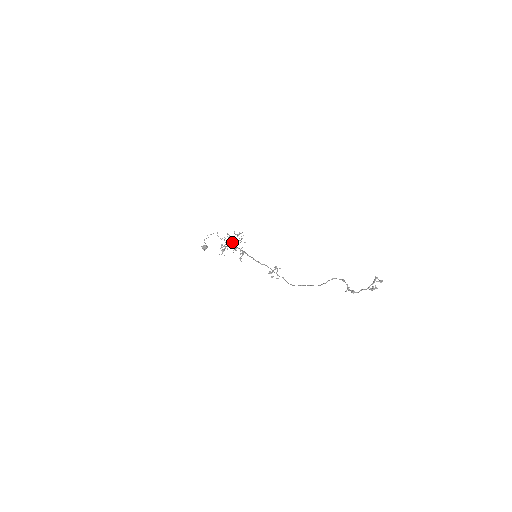
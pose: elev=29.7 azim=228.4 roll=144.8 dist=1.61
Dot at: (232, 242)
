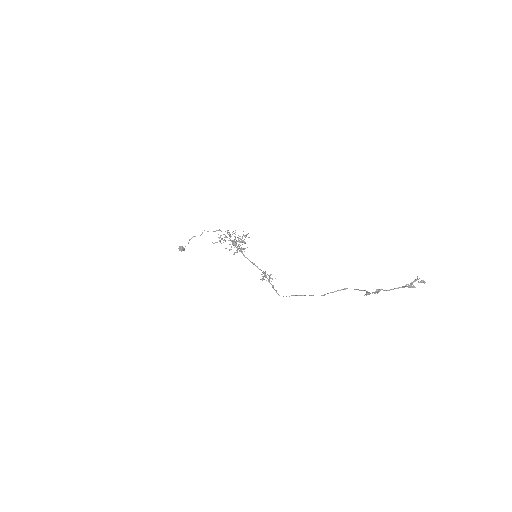
Dot at: (233, 240)
